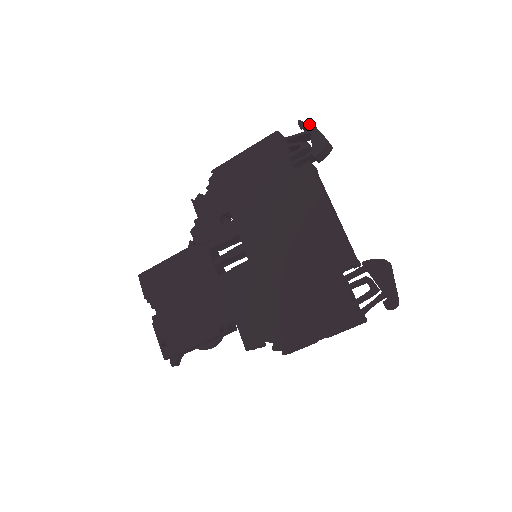
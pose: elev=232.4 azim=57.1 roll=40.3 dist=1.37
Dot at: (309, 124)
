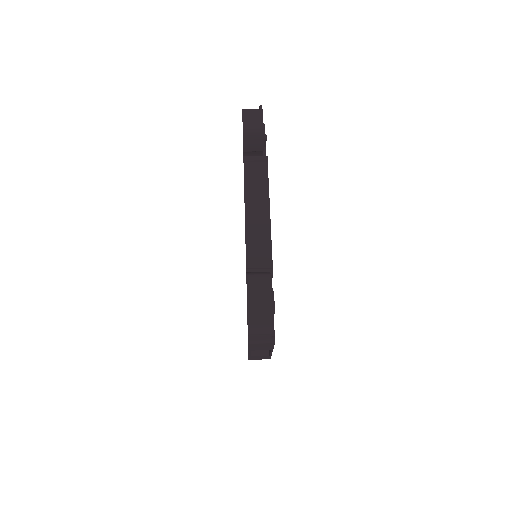
Dot at: (242, 113)
